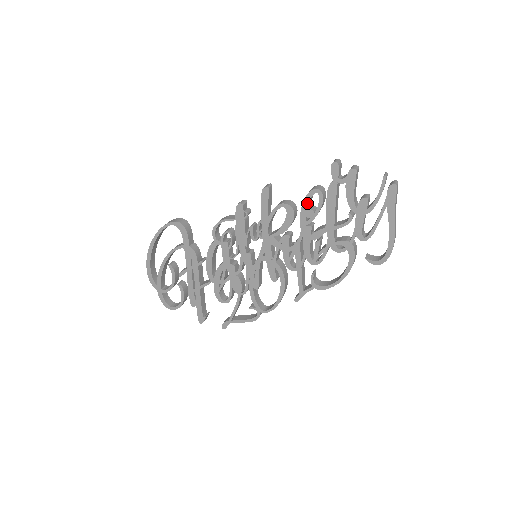
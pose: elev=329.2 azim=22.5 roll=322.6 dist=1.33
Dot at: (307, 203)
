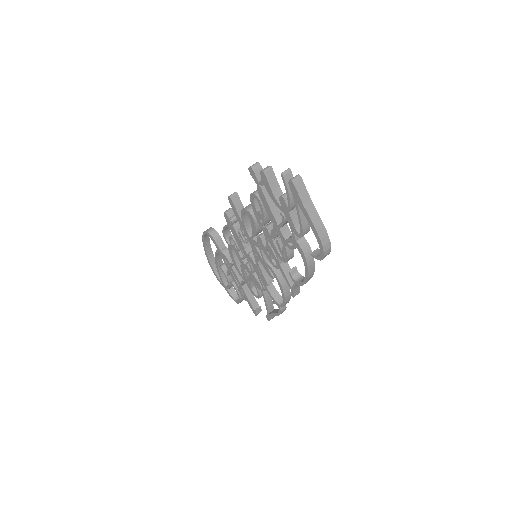
Dot at: (254, 206)
